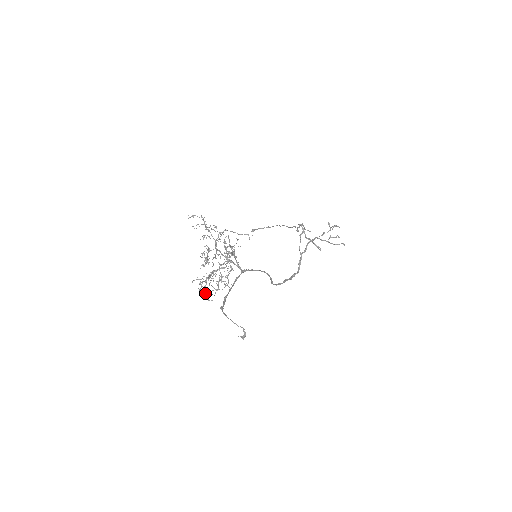
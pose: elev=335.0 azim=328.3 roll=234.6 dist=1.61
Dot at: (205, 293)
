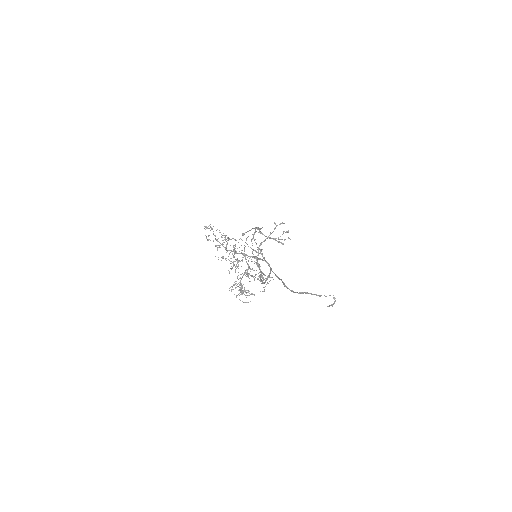
Dot at: occluded
